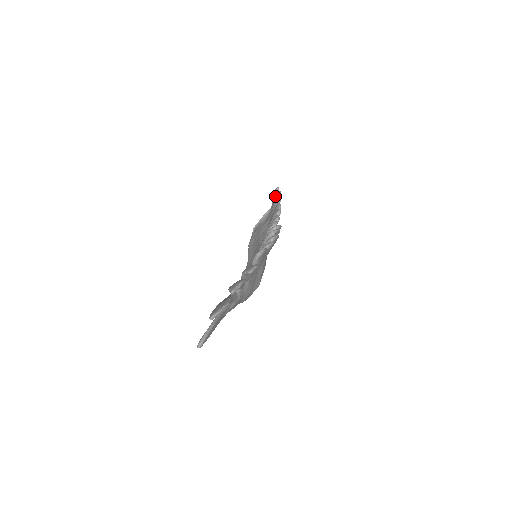
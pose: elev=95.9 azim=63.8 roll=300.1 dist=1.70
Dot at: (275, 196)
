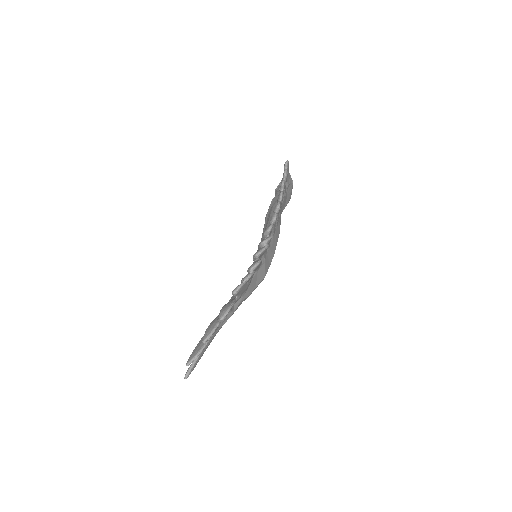
Dot at: occluded
